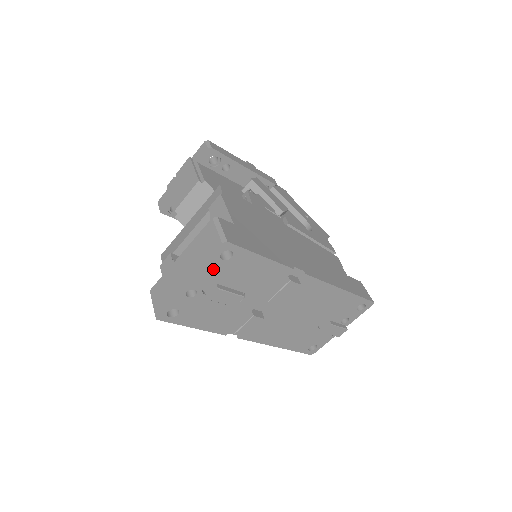
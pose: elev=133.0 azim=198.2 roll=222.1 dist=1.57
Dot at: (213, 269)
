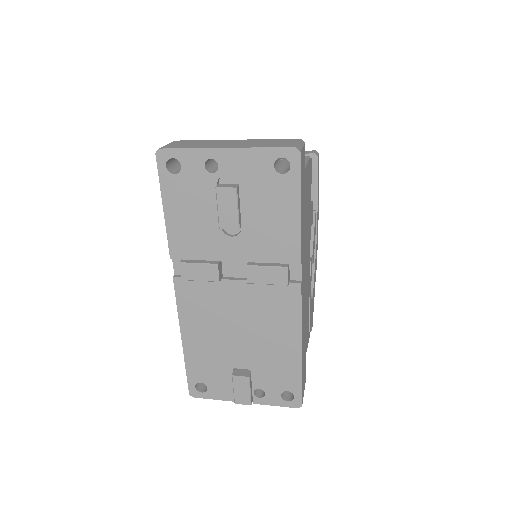
Dot at: (256, 165)
